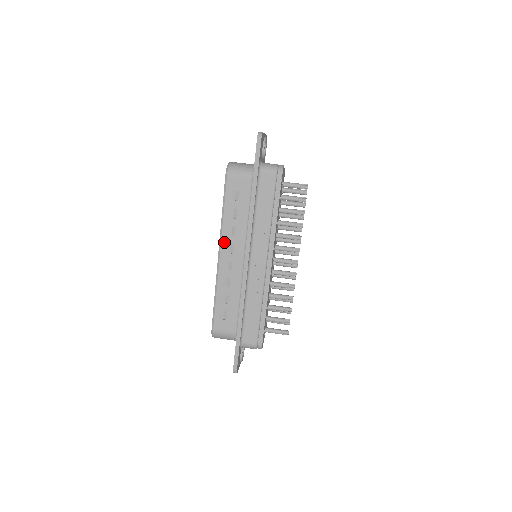
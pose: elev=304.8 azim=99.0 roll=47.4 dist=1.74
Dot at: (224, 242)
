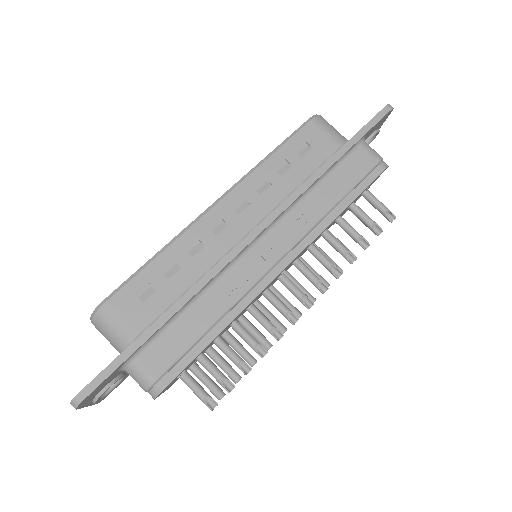
Dot at: (239, 191)
